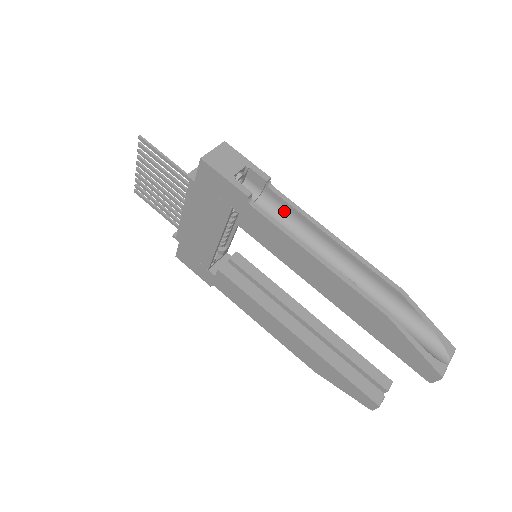
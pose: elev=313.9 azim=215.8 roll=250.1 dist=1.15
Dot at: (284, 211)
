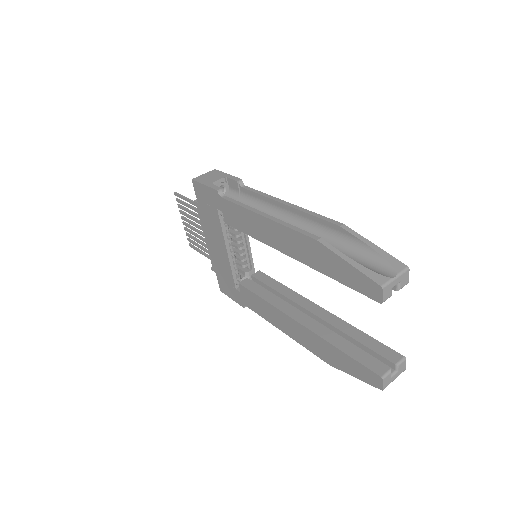
Dot at: (255, 201)
